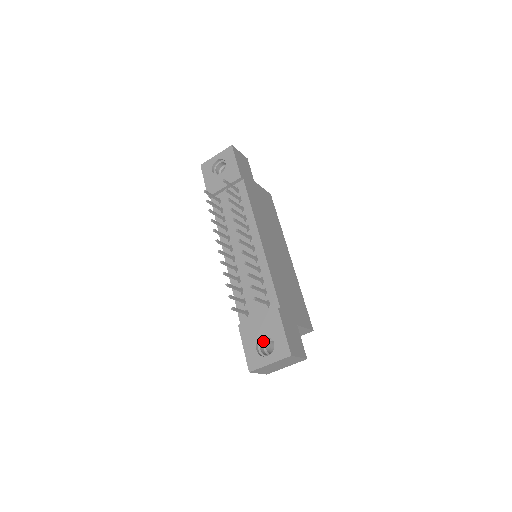
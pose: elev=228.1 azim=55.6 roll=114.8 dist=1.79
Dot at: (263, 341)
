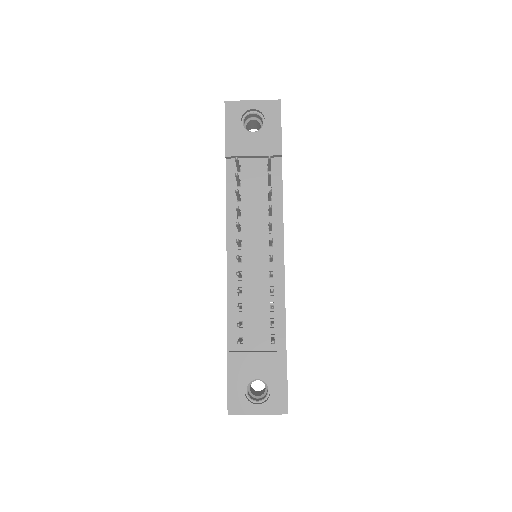
Dot at: (252, 380)
